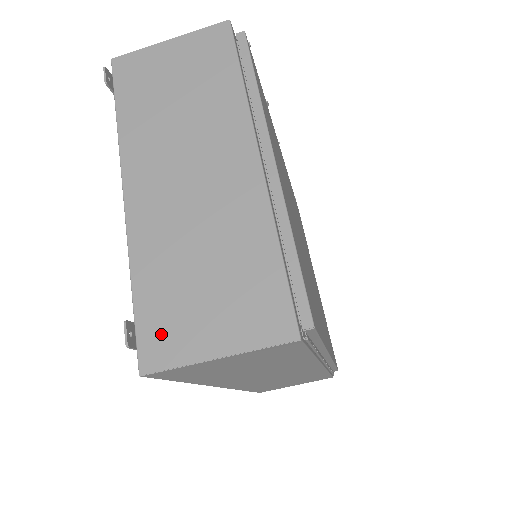
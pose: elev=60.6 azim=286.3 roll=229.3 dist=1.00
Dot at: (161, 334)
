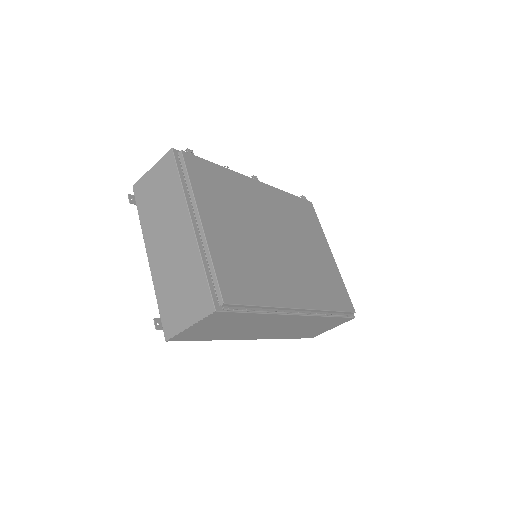
Dot at: (170, 321)
